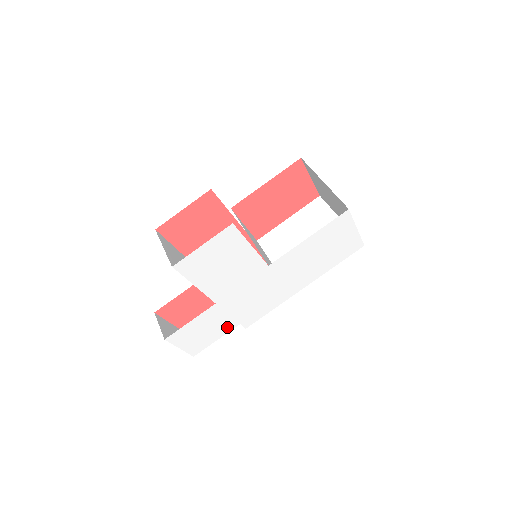
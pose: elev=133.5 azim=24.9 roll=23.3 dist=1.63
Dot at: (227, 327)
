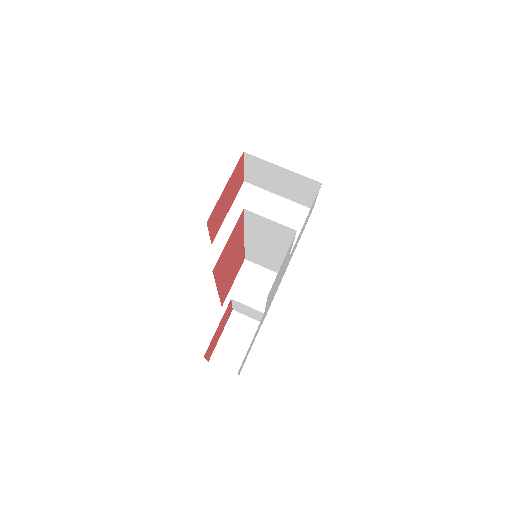
Dot at: occluded
